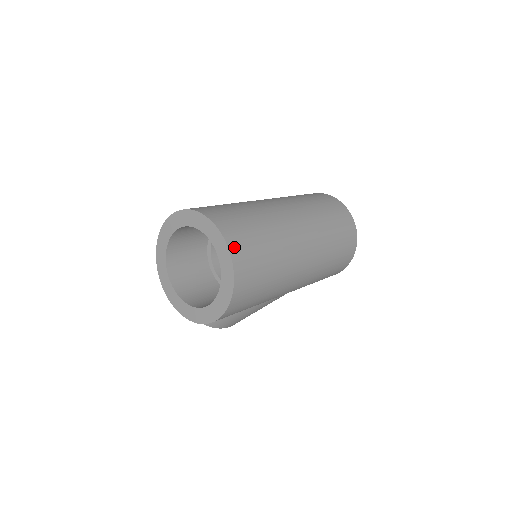
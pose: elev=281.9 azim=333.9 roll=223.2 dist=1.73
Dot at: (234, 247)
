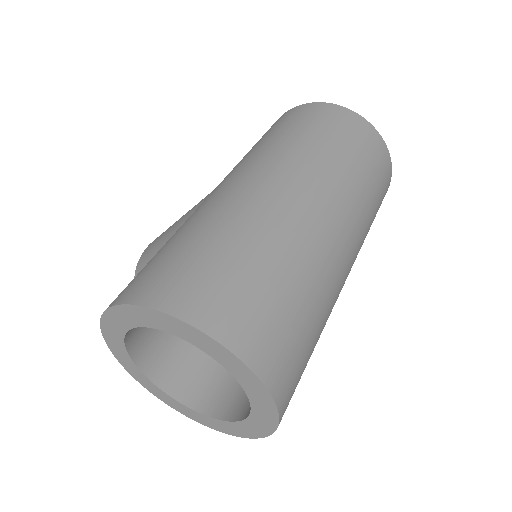
Dot at: (261, 361)
